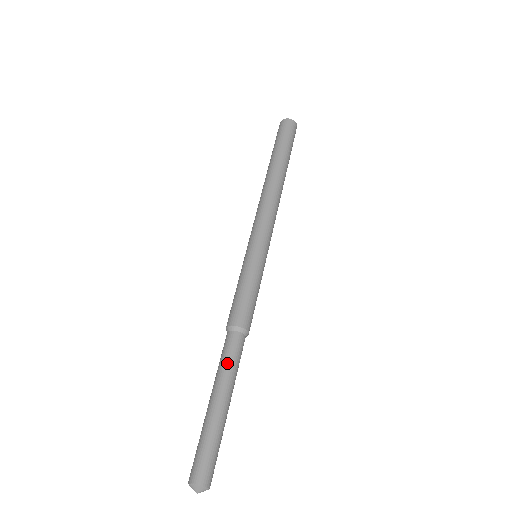
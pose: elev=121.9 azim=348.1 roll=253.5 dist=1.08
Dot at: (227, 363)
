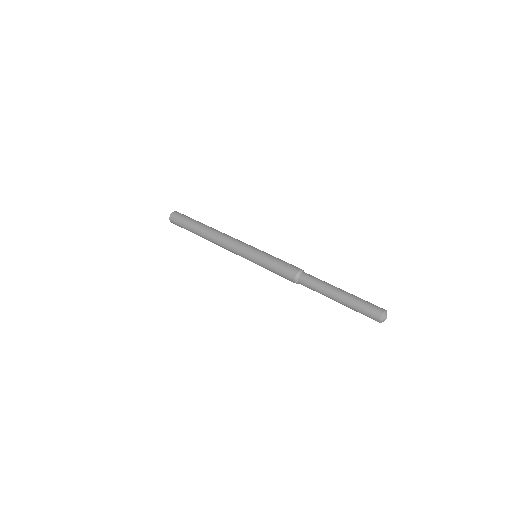
Dot at: (321, 280)
